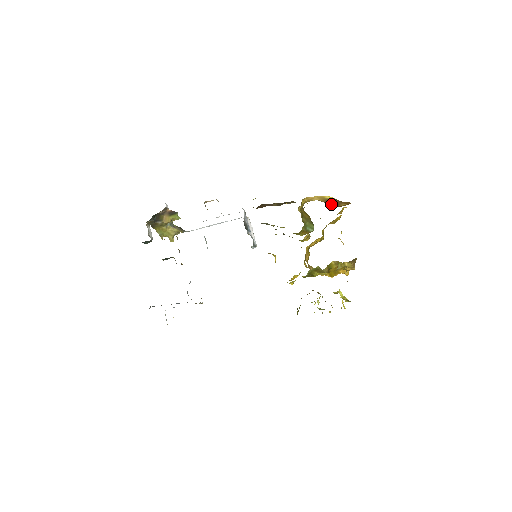
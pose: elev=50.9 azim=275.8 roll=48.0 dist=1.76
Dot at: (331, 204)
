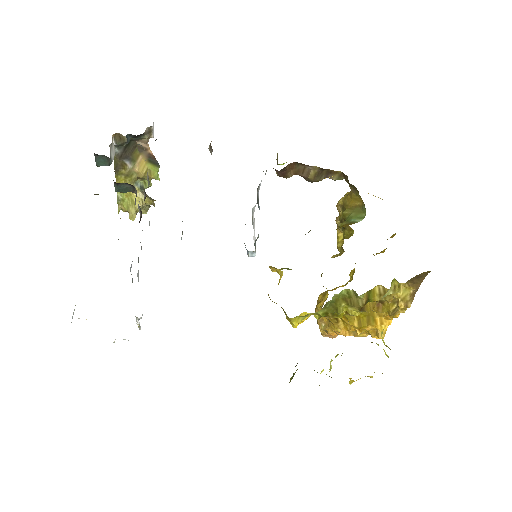
Dot at: occluded
